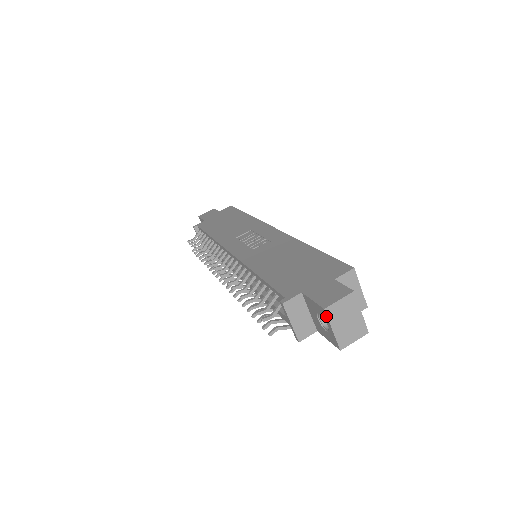
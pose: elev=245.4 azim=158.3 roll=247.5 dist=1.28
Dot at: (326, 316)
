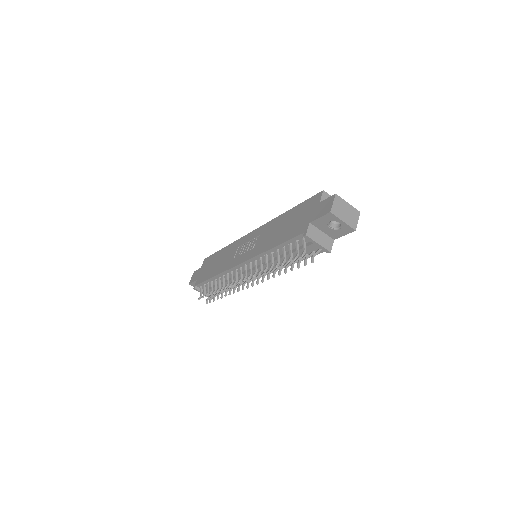
Dot at: (334, 216)
